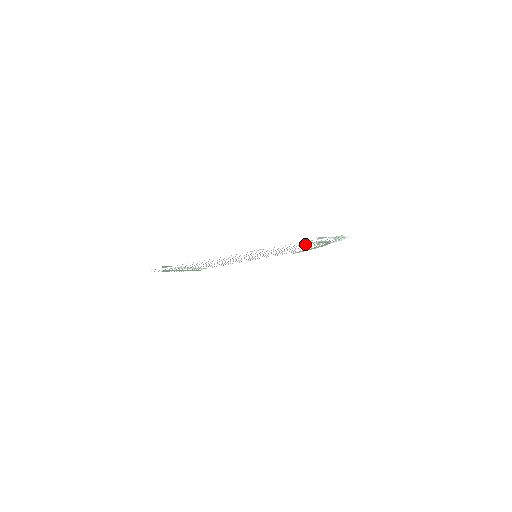
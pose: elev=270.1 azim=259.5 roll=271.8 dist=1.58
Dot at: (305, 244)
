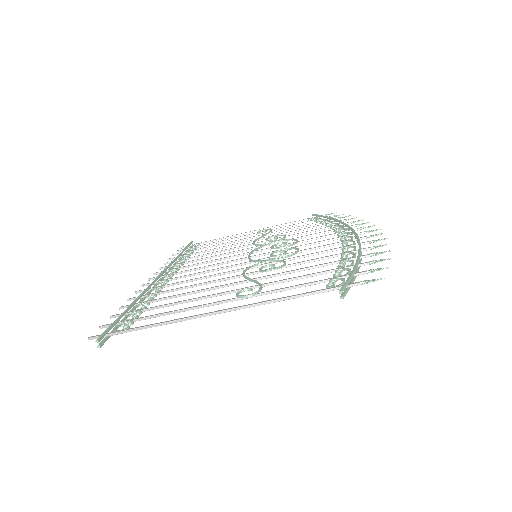
Dot at: (323, 273)
